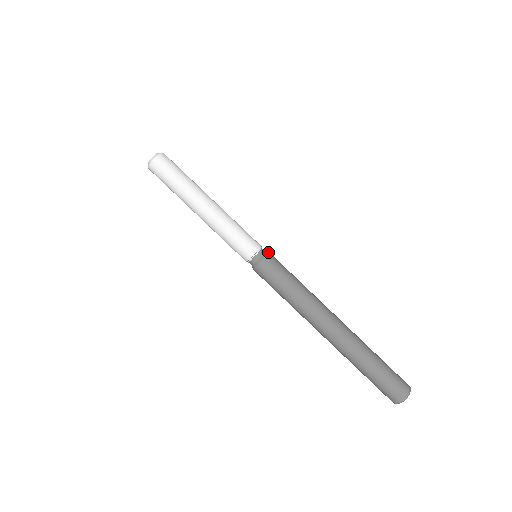
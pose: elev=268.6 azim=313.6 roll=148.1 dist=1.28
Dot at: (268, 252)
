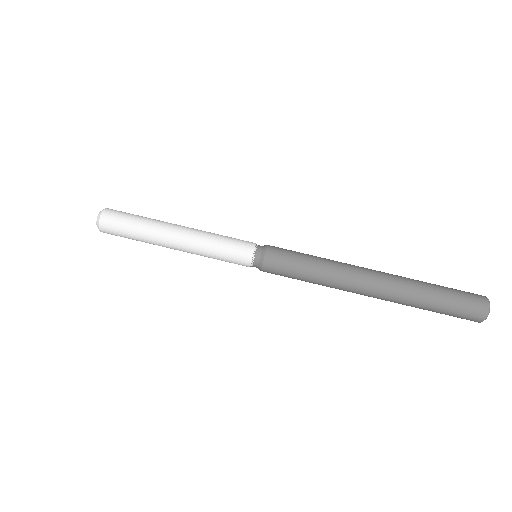
Dot at: (265, 247)
